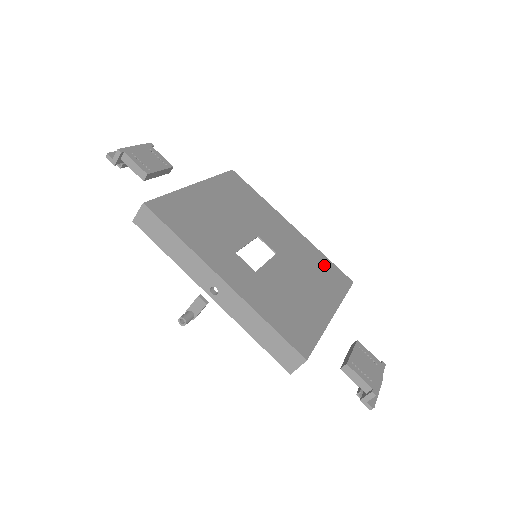
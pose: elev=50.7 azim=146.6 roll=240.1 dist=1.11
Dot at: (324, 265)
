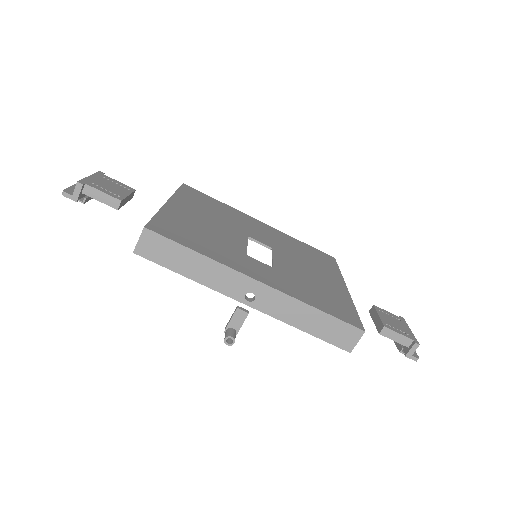
Dot at: (307, 249)
